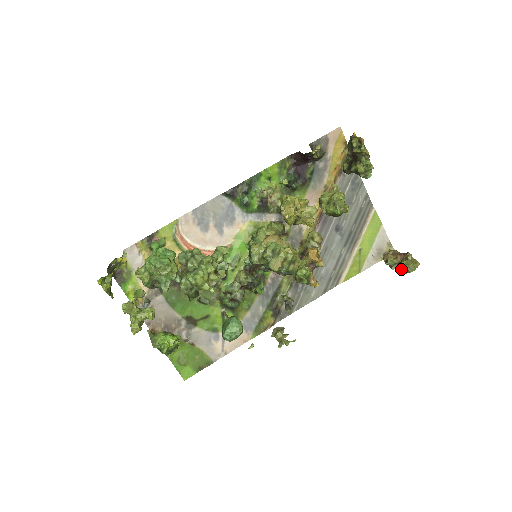
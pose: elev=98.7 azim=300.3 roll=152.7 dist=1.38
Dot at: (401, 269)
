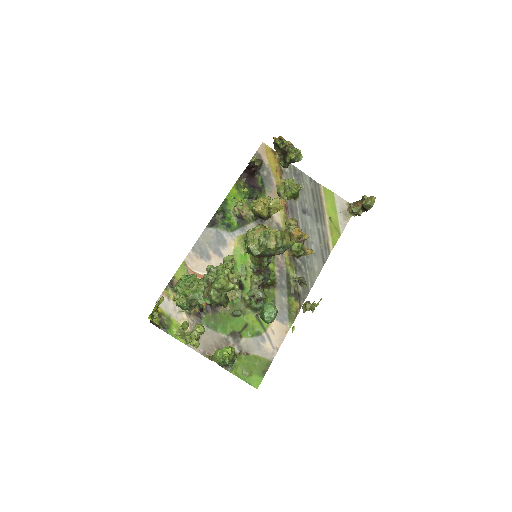
Dot at: (365, 209)
